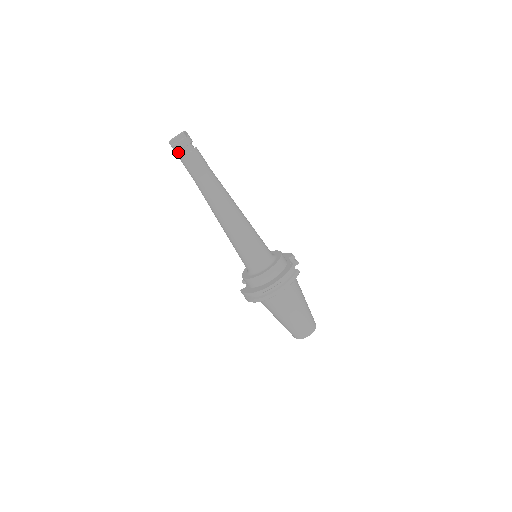
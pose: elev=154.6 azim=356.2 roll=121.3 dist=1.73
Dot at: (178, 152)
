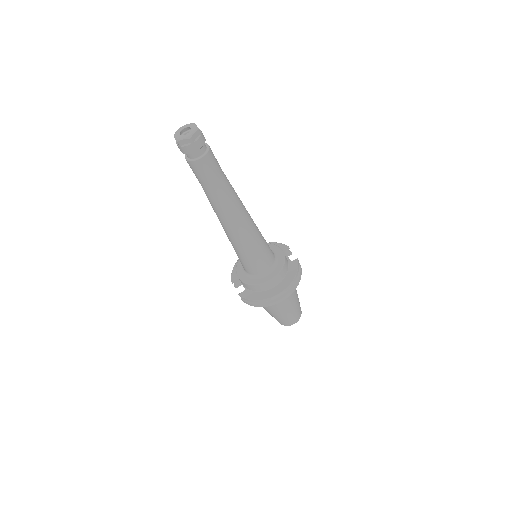
Dot at: (188, 153)
